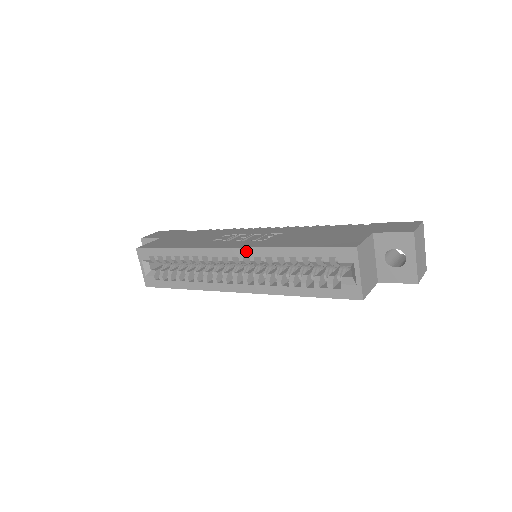
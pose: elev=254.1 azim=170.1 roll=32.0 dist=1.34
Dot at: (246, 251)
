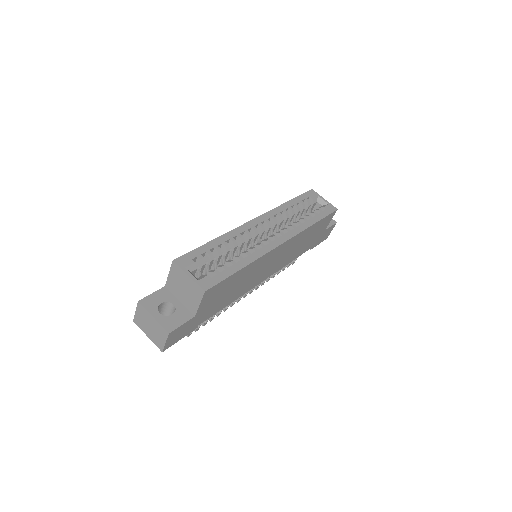
Dot at: (267, 215)
